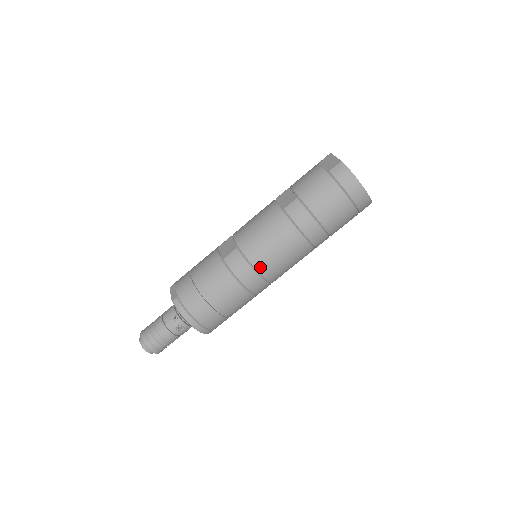
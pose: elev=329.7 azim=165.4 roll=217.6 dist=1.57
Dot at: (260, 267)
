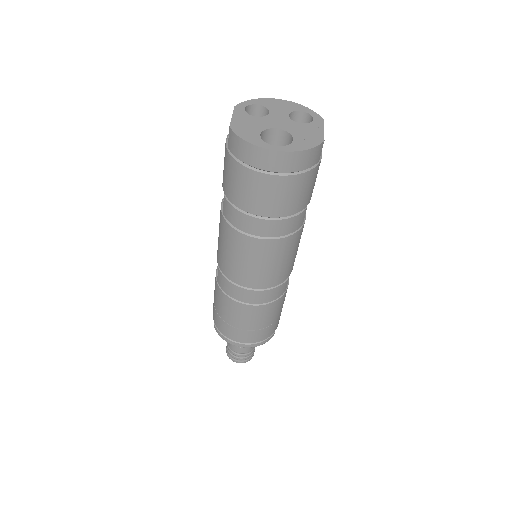
Dot at: (244, 283)
